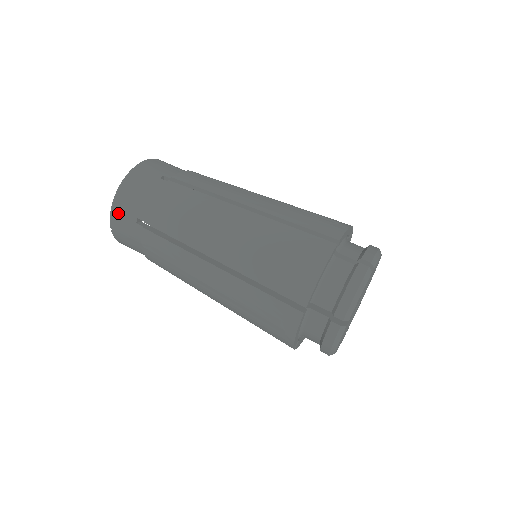
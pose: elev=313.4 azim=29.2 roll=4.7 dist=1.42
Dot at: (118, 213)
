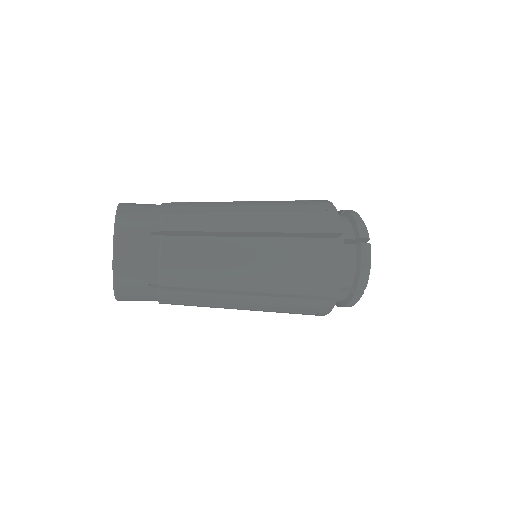
Dot at: (124, 287)
